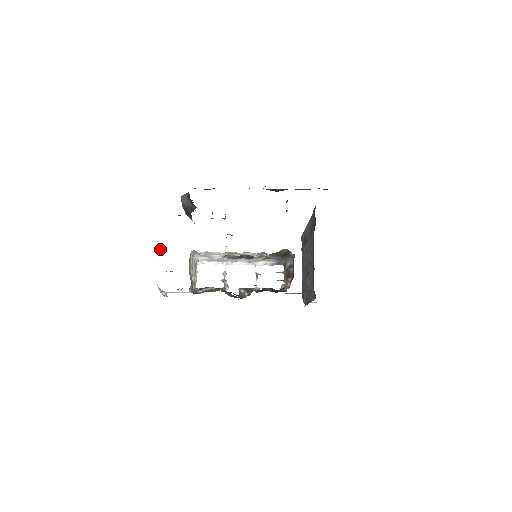
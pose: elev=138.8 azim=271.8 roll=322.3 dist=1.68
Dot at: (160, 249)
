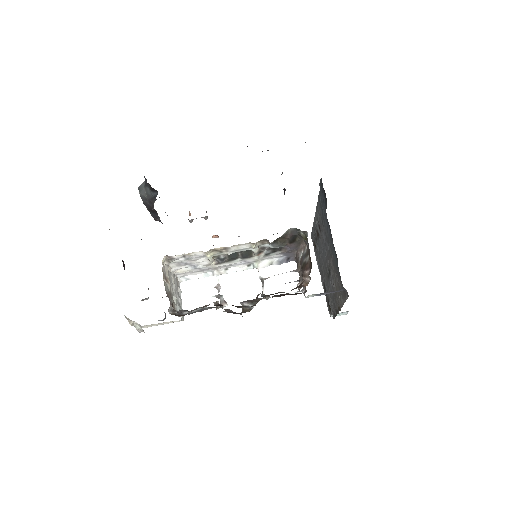
Dot at: occluded
